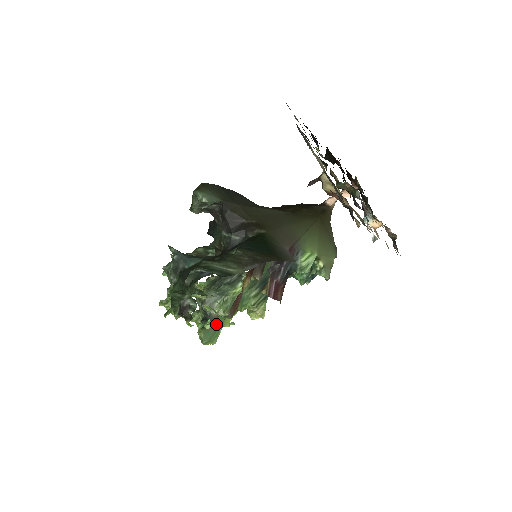
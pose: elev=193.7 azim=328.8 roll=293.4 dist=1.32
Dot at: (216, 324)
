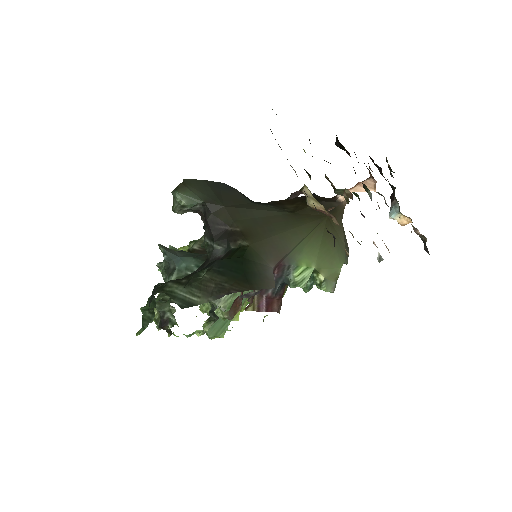
Dot at: occluded
